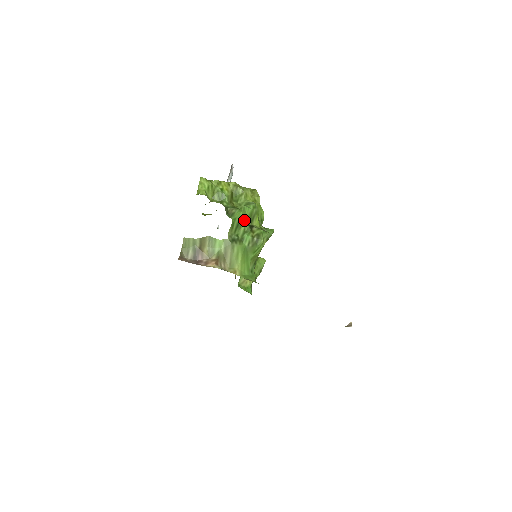
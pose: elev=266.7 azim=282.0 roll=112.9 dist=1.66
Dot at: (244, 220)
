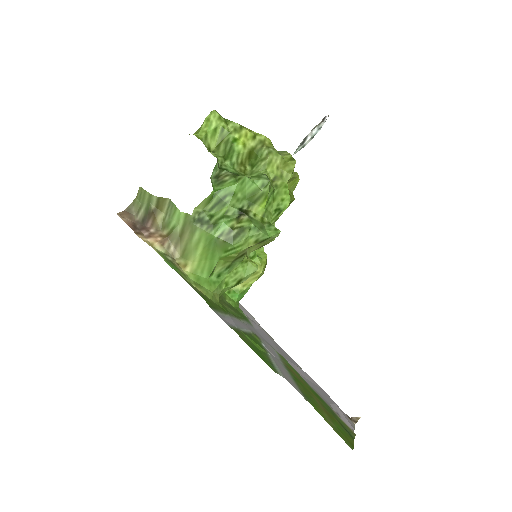
Dot at: (235, 198)
